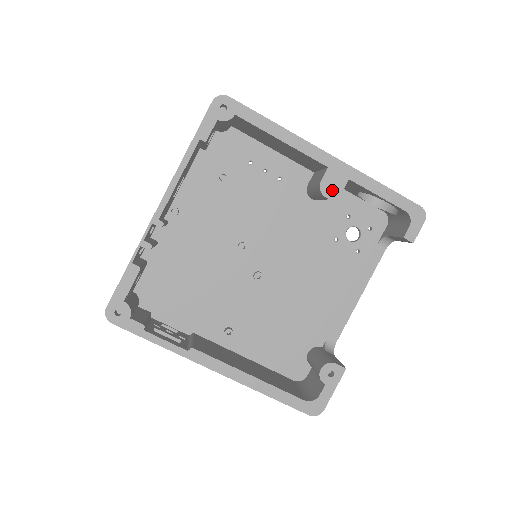
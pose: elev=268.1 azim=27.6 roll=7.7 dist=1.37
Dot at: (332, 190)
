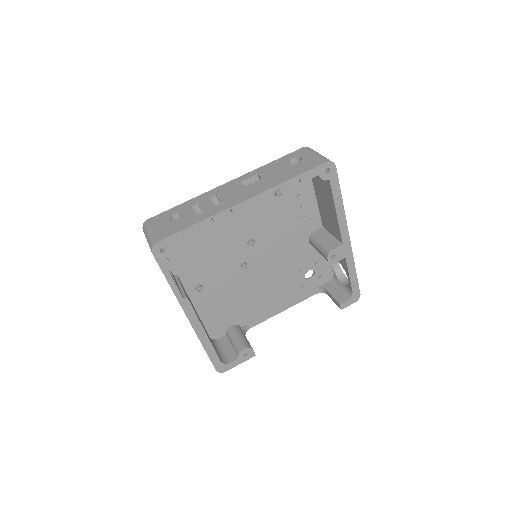
Dot at: (333, 257)
